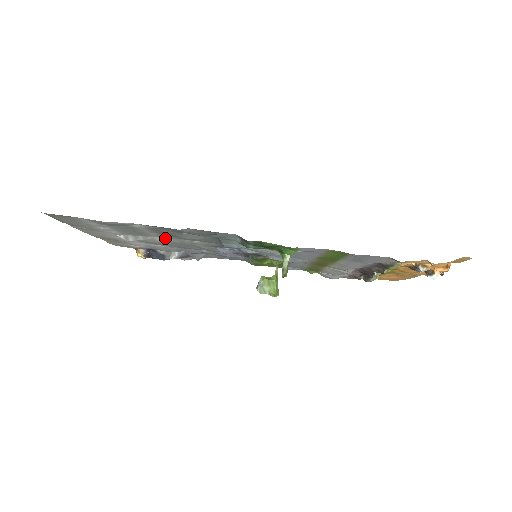
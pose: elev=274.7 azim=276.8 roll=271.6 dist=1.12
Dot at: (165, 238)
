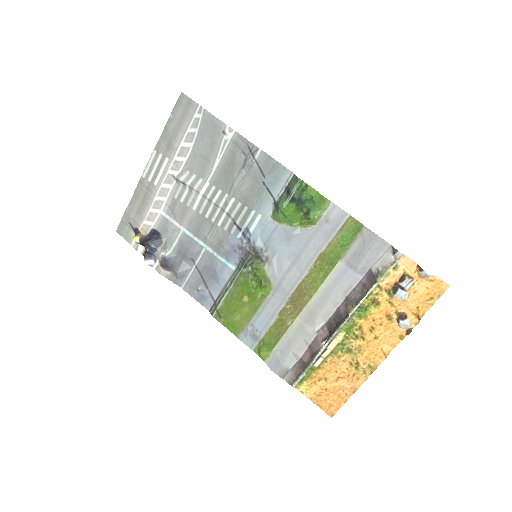
Dot at: (211, 188)
